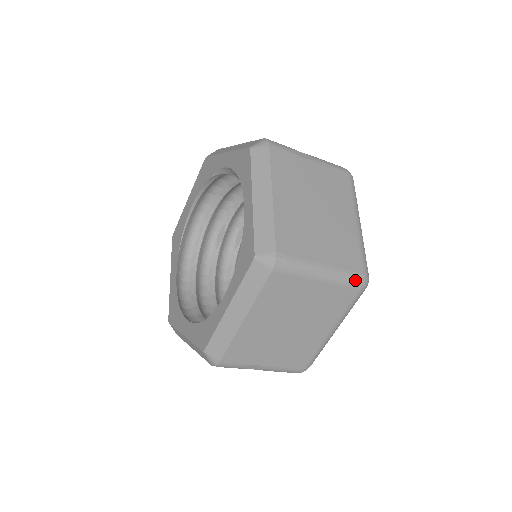
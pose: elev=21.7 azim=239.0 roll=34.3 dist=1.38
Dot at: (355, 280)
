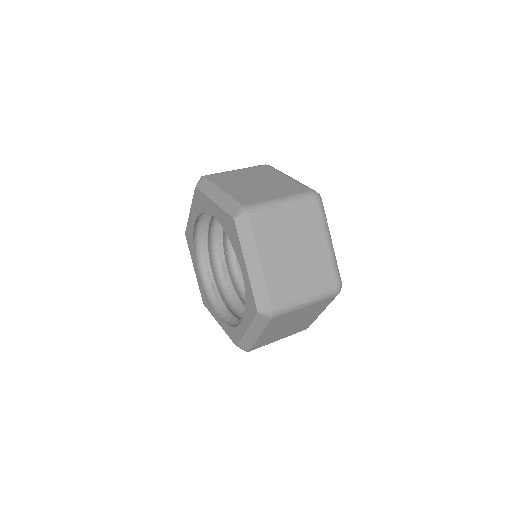
Dot at: occluded
